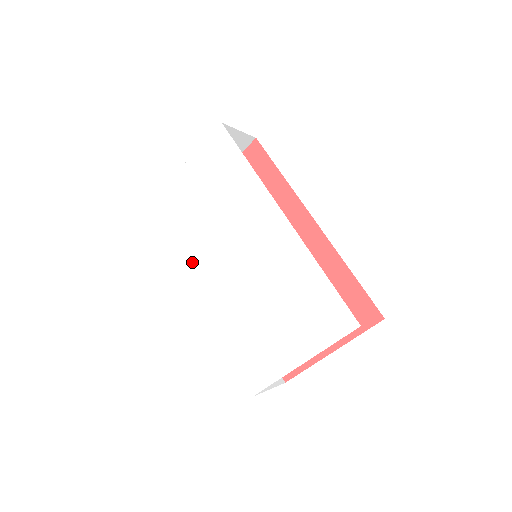
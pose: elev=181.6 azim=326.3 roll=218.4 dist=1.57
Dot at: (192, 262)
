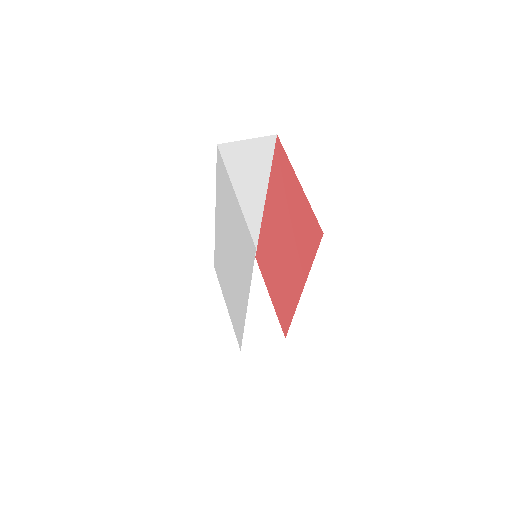
Dot at: (218, 211)
